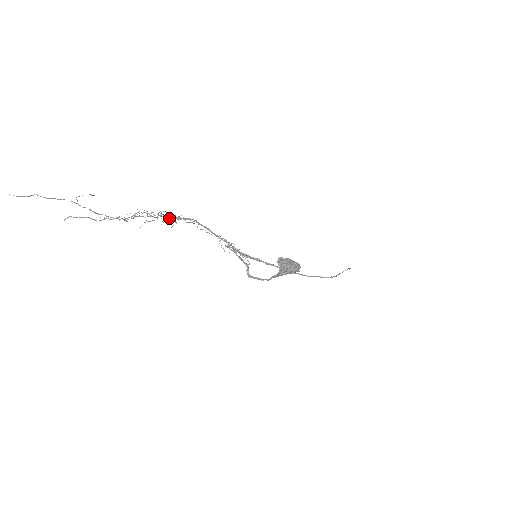
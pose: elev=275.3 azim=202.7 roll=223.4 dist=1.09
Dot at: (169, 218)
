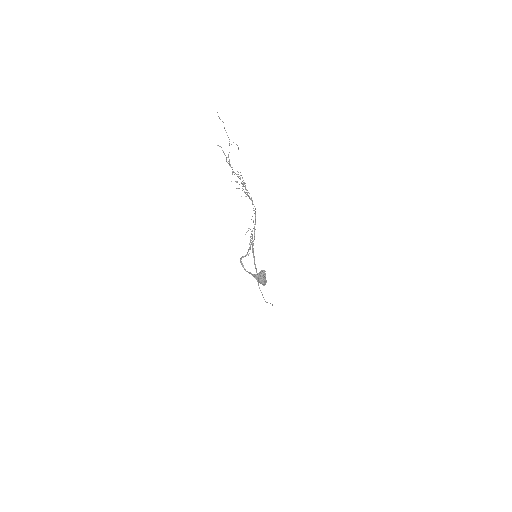
Dot at: (248, 195)
